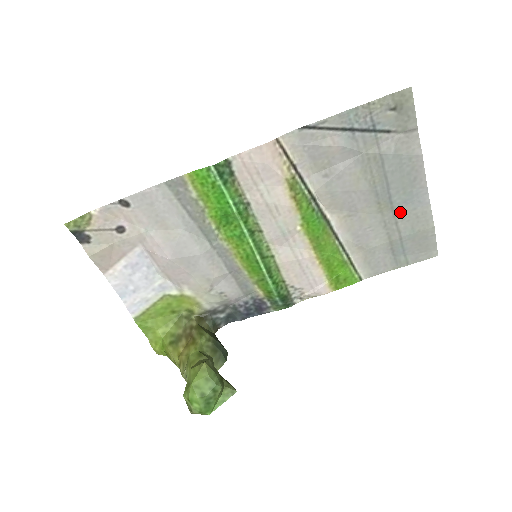
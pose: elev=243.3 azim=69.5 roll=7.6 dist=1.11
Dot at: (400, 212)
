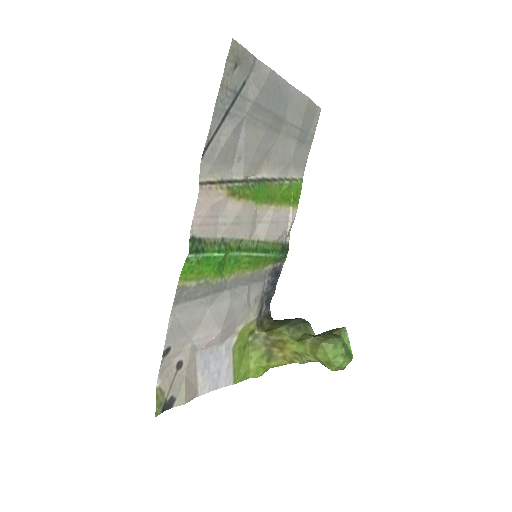
Dot at: (288, 117)
